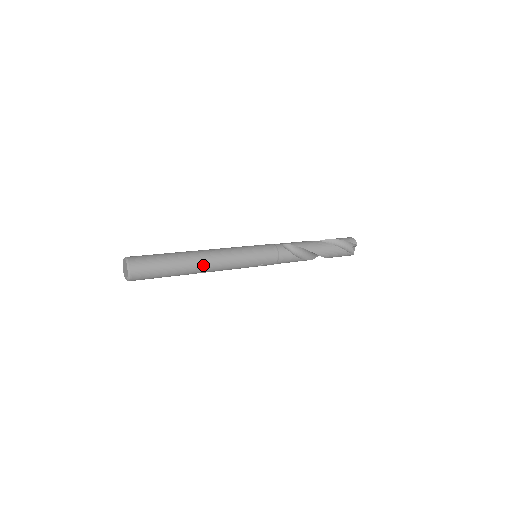
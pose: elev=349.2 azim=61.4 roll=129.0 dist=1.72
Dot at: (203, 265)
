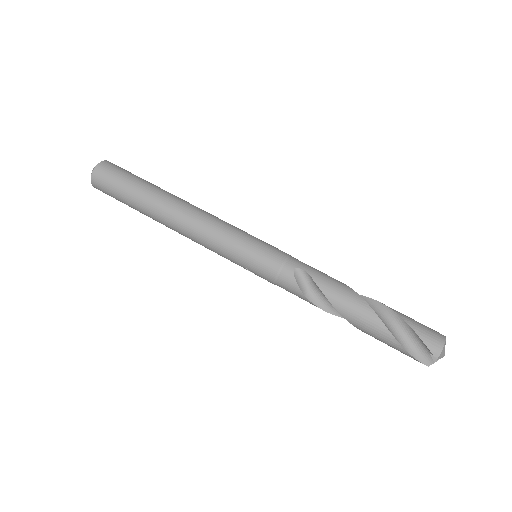
Dot at: (169, 222)
